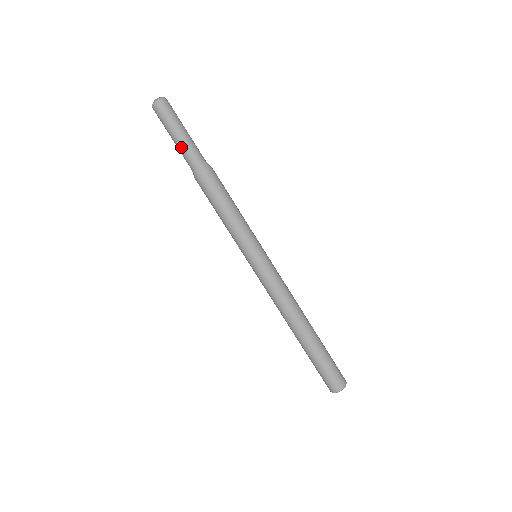
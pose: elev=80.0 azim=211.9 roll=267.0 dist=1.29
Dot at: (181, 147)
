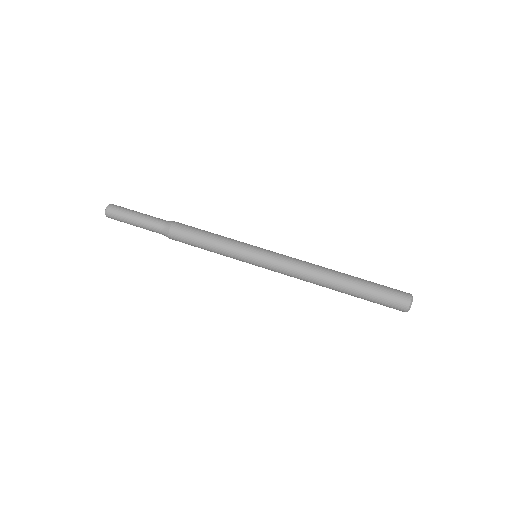
Dot at: (146, 219)
